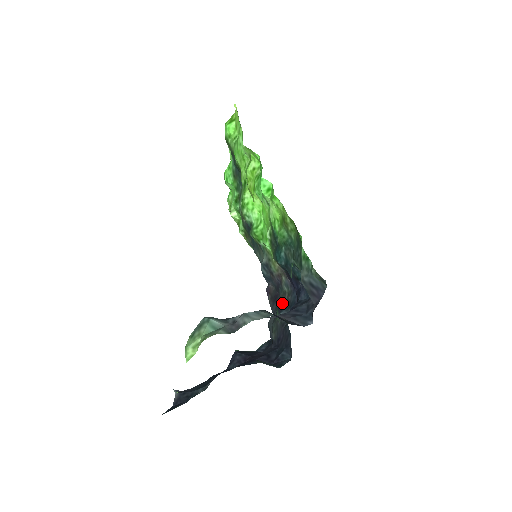
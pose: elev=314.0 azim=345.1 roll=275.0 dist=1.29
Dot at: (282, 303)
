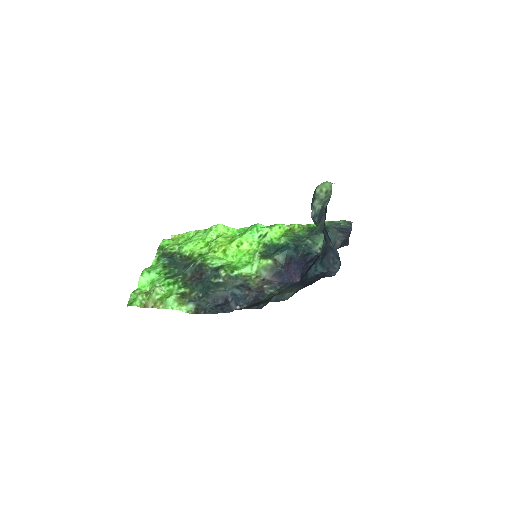
Dot at: (273, 296)
